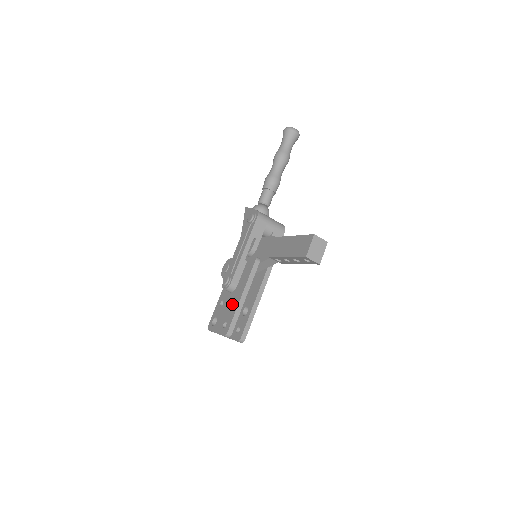
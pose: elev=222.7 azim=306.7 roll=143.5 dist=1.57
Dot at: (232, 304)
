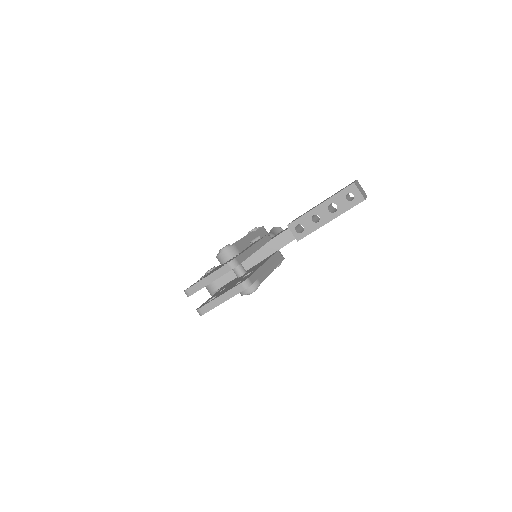
Dot at: occluded
